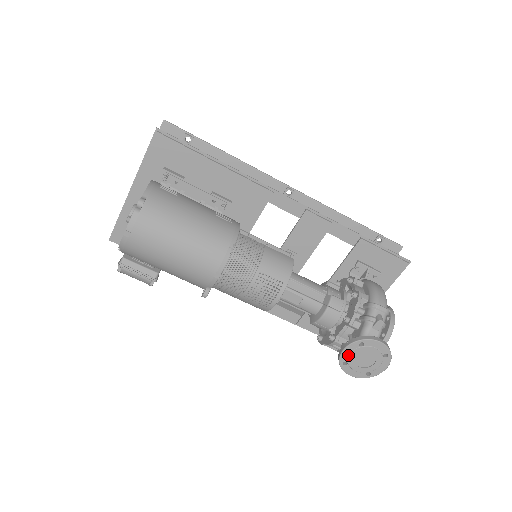
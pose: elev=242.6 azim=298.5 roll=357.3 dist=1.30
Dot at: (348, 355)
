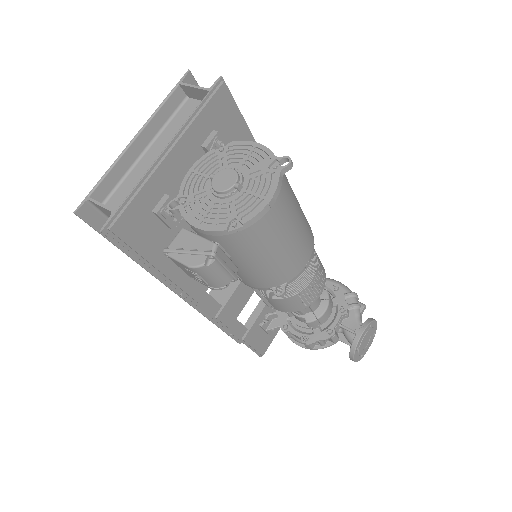
Dot at: (362, 339)
